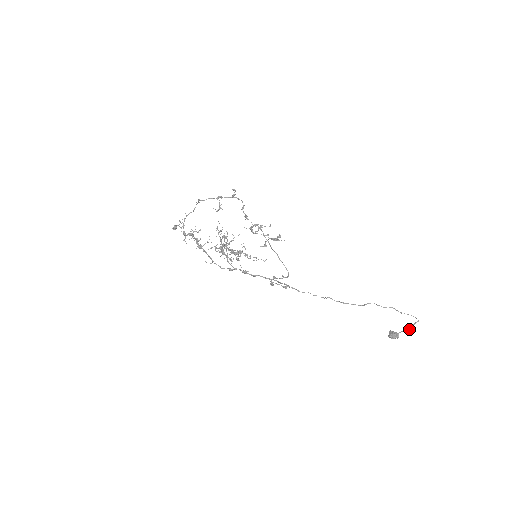
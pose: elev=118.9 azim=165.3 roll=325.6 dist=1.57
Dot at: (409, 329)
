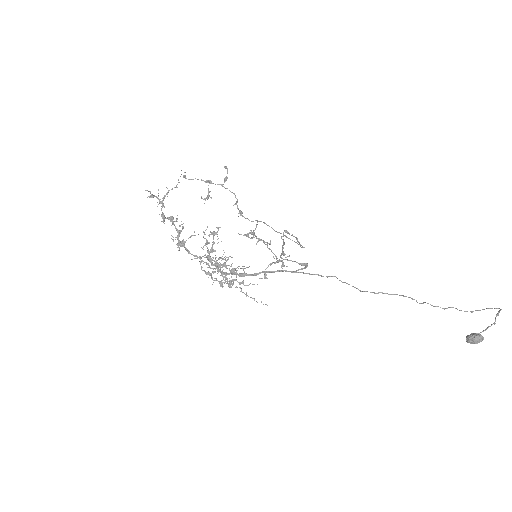
Dot at: (493, 323)
